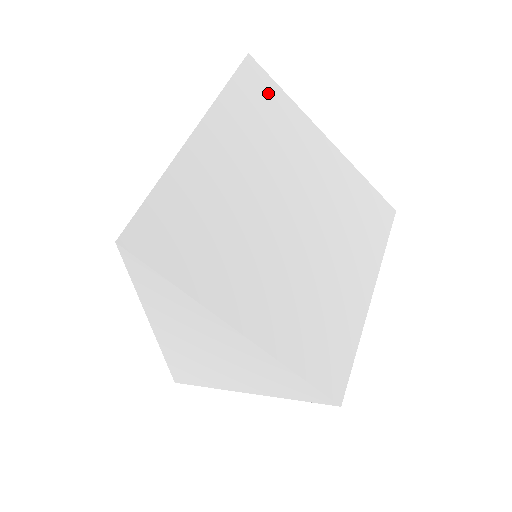
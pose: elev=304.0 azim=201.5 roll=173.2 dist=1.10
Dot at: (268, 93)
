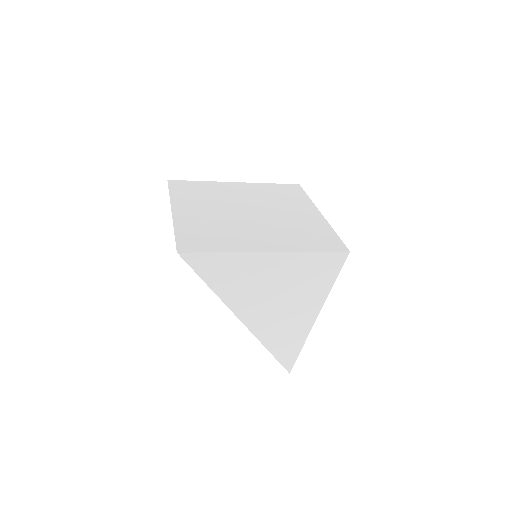
Dot at: (190, 185)
